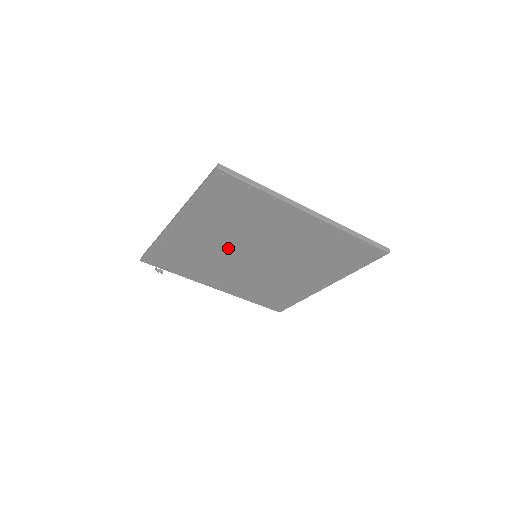
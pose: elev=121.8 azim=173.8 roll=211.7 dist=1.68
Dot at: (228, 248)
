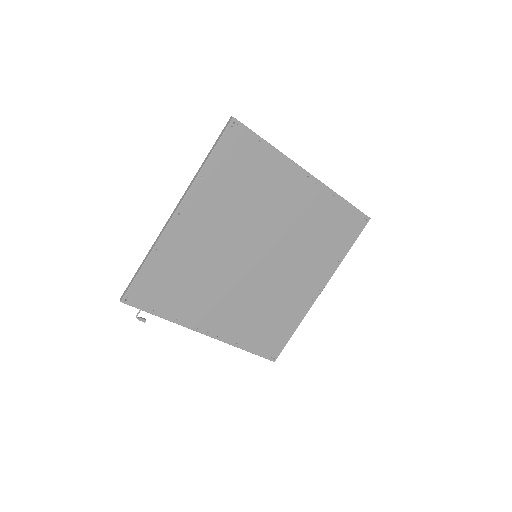
Dot at: (230, 247)
